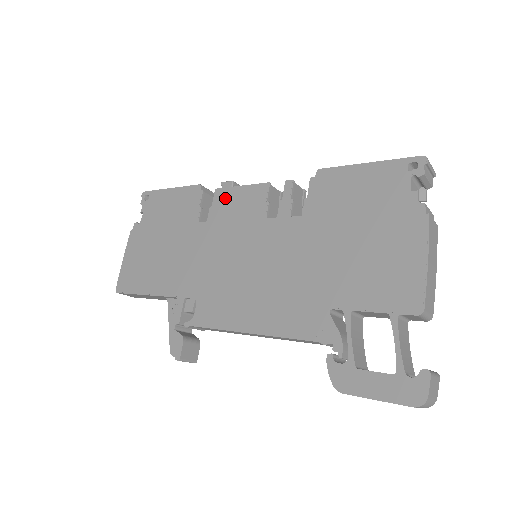
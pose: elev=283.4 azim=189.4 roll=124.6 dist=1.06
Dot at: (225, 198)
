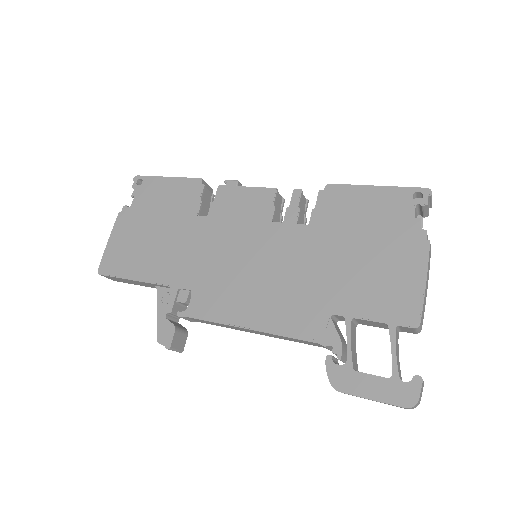
Dot at: (229, 196)
